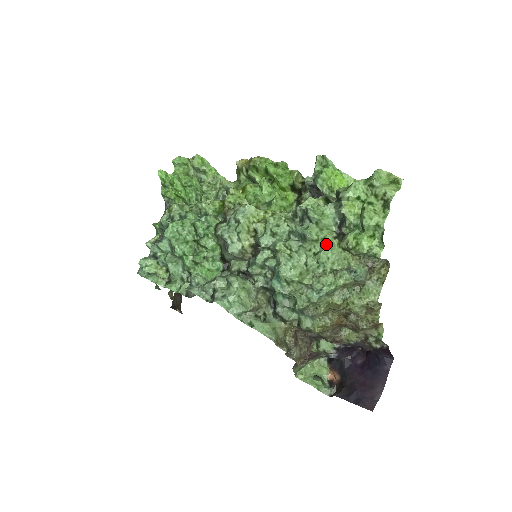
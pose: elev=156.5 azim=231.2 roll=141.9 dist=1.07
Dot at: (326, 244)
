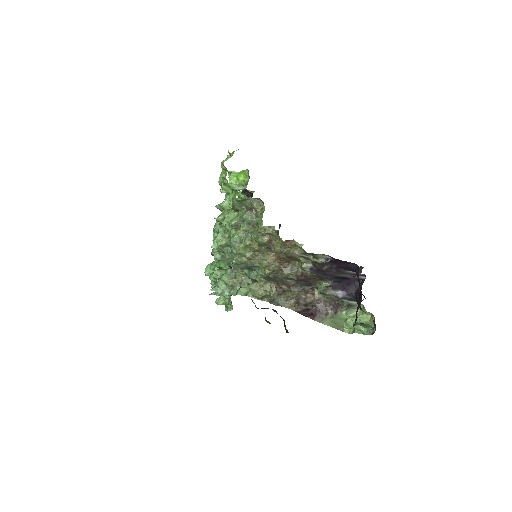
Dot at: (224, 215)
